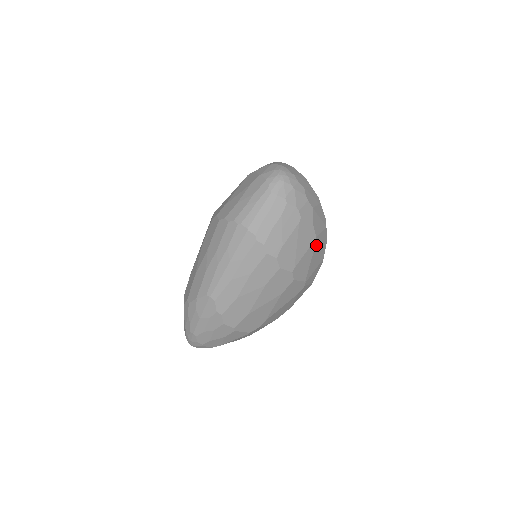
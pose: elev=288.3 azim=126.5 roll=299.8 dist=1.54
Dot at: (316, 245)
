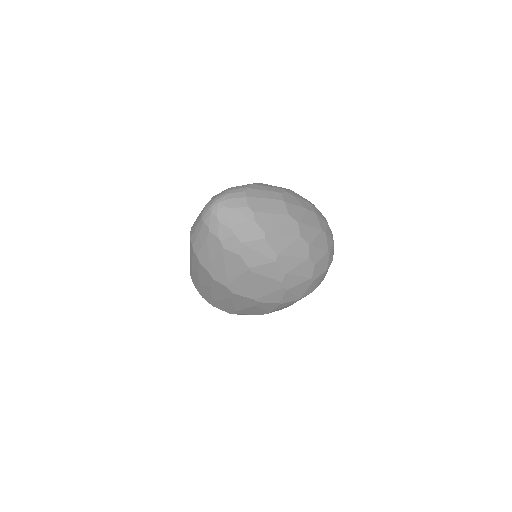
Dot at: (254, 274)
